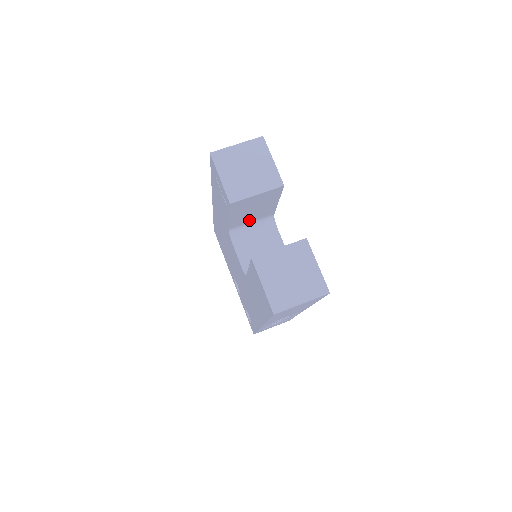
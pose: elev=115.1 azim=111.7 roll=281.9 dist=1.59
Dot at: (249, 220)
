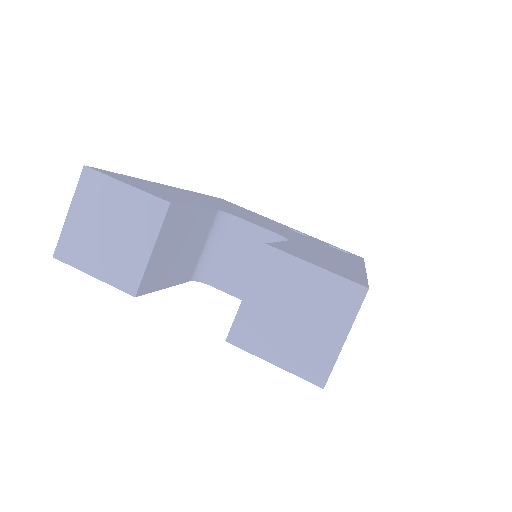
Dot at: (198, 251)
